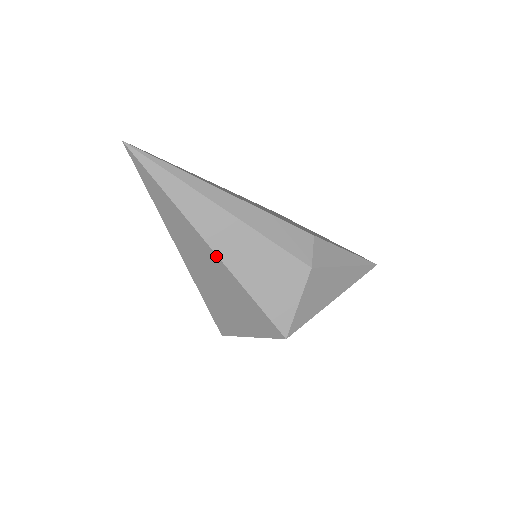
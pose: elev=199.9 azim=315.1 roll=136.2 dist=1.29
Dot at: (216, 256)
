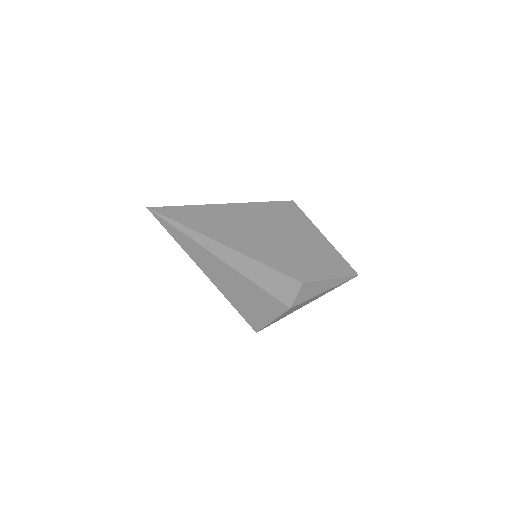
Dot at: (216, 286)
